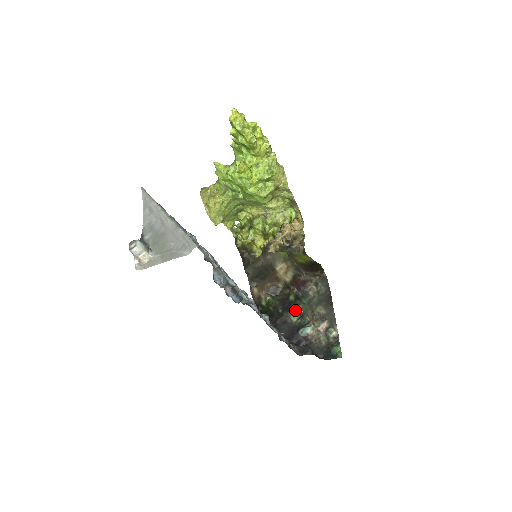
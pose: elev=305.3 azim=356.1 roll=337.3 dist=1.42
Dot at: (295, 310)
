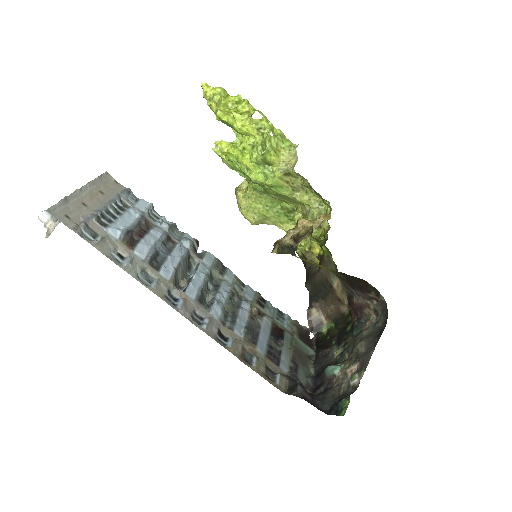
Dot at: (342, 343)
